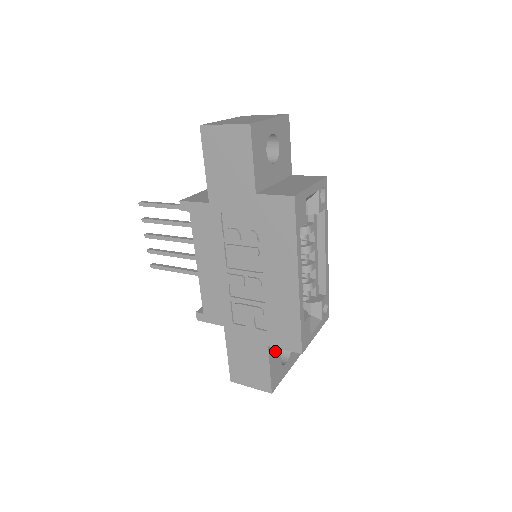
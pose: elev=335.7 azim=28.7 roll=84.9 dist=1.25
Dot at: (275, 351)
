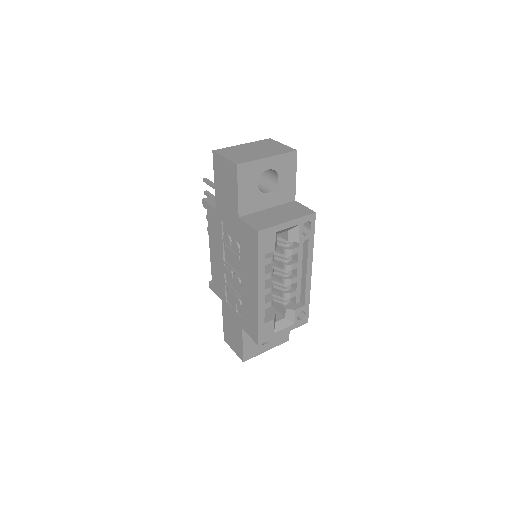
Dot at: occluded
